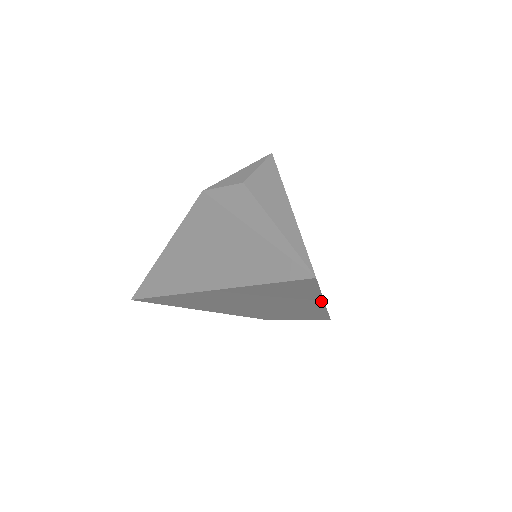
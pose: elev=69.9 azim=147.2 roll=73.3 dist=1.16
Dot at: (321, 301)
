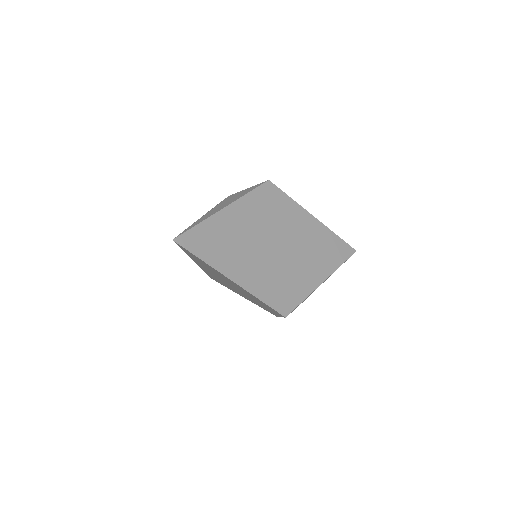
Dot at: (227, 277)
